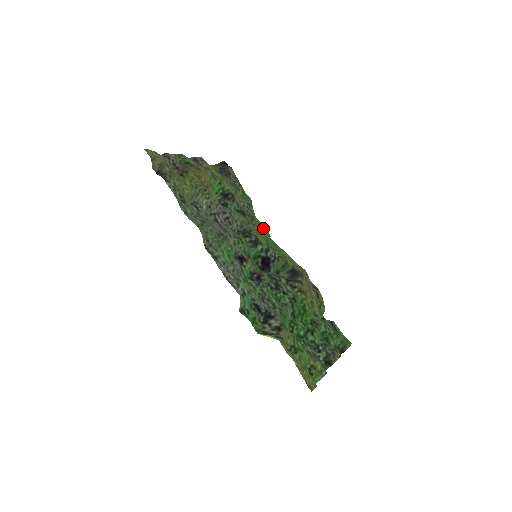
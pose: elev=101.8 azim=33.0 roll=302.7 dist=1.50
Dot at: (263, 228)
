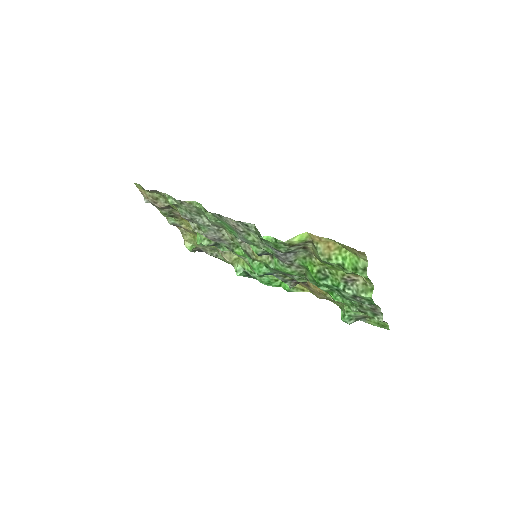
Dot at: occluded
